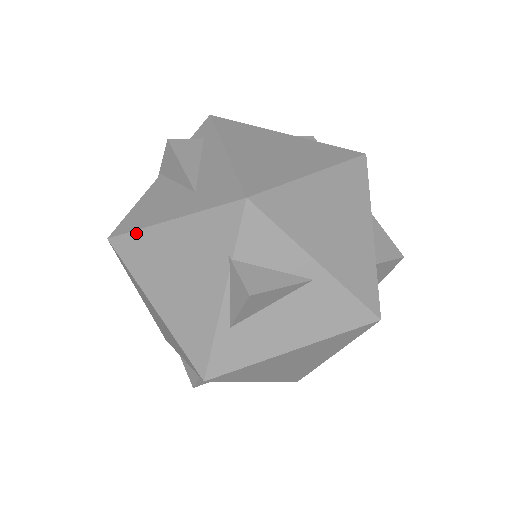
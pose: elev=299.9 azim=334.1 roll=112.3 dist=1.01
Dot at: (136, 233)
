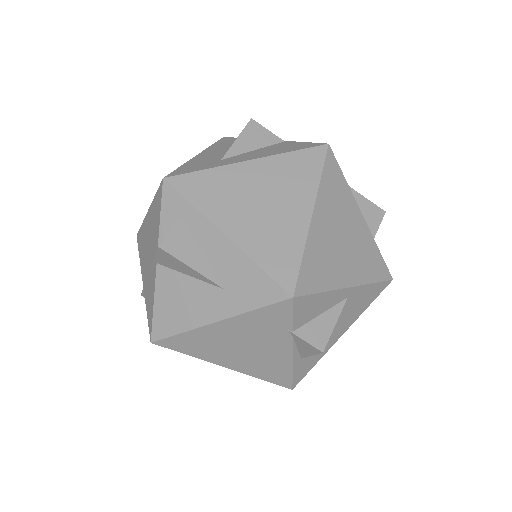
Dot at: (183, 335)
